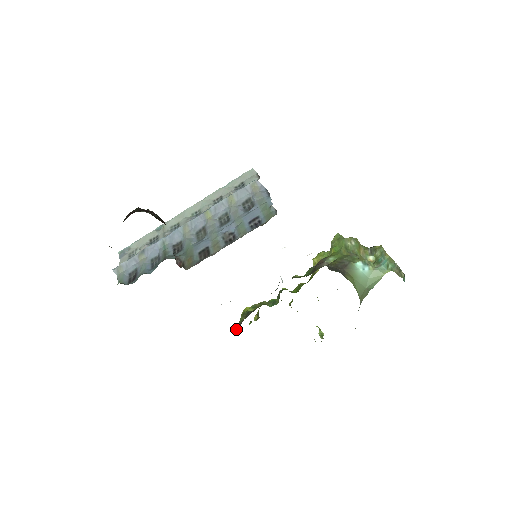
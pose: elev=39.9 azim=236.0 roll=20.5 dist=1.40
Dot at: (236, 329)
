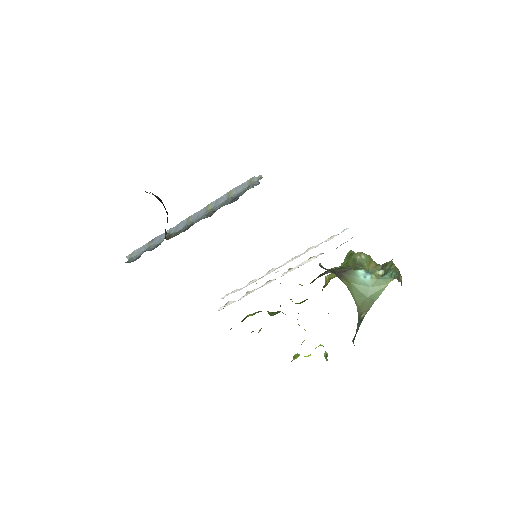
Dot at: (230, 329)
